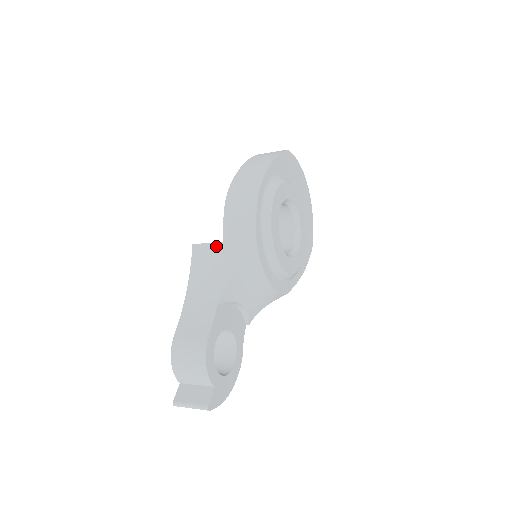
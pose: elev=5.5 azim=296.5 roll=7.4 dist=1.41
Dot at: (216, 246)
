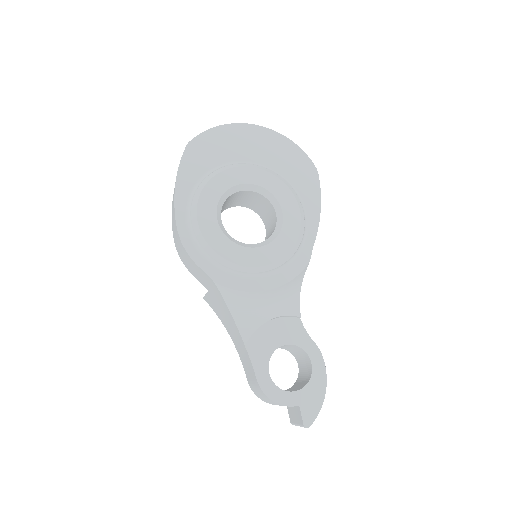
Dot at: (209, 295)
